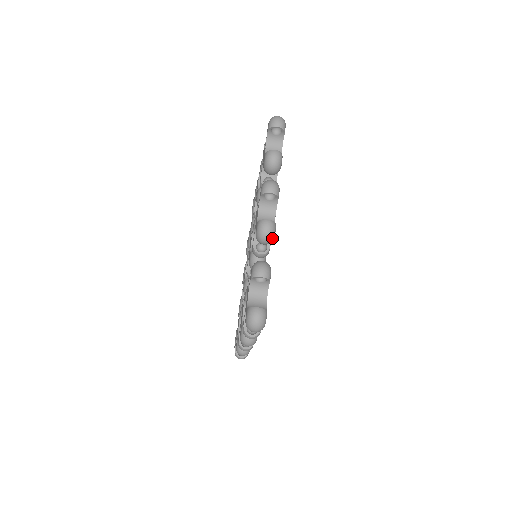
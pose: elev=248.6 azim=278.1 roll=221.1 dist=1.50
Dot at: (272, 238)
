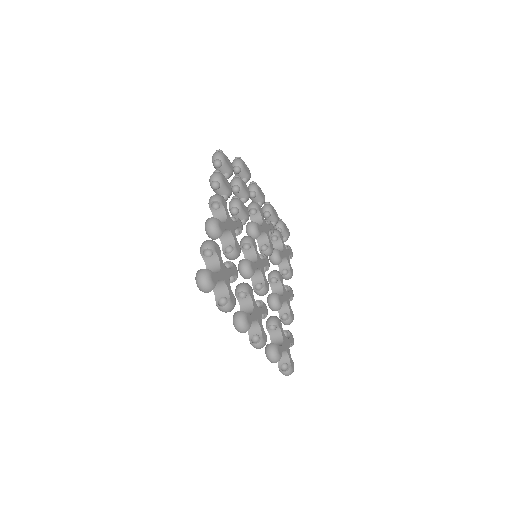
Dot at: occluded
